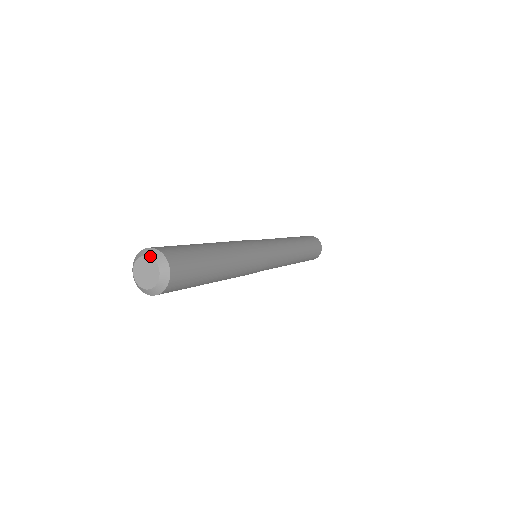
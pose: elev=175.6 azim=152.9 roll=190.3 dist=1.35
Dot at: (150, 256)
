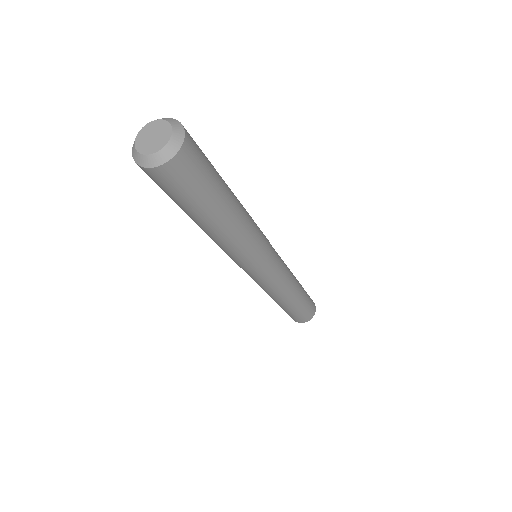
Dot at: (172, 128)
